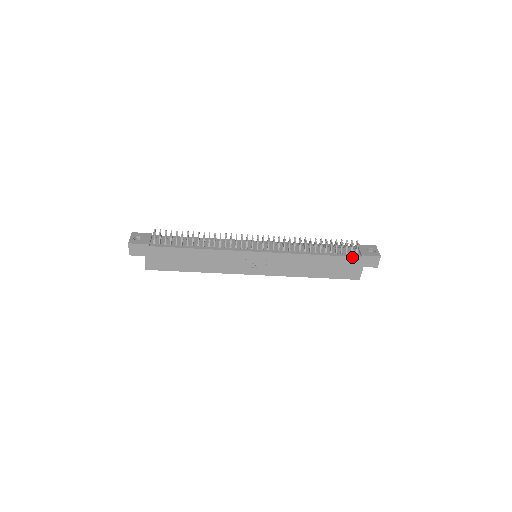
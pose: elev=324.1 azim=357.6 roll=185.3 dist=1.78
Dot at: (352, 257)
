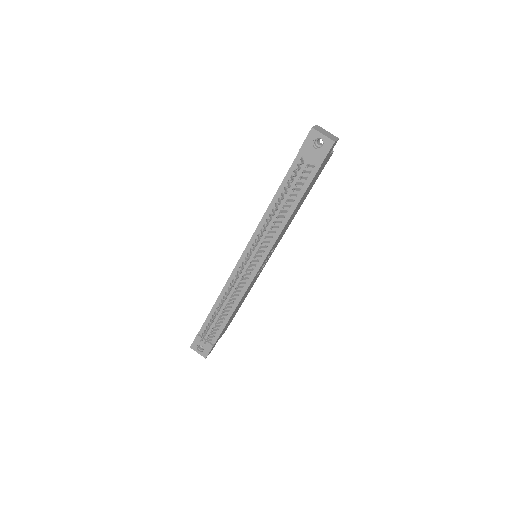
Dot at: (315, 175)
